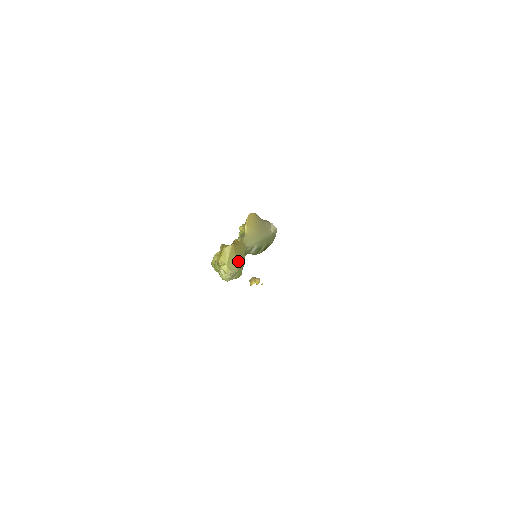
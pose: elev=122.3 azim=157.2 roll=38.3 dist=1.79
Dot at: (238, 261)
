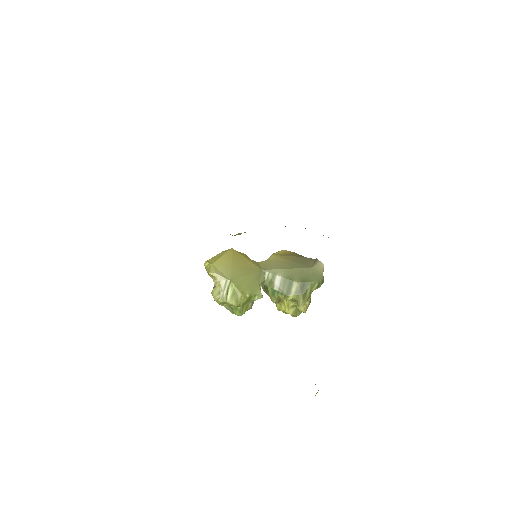
Dot at: (236, 271)
